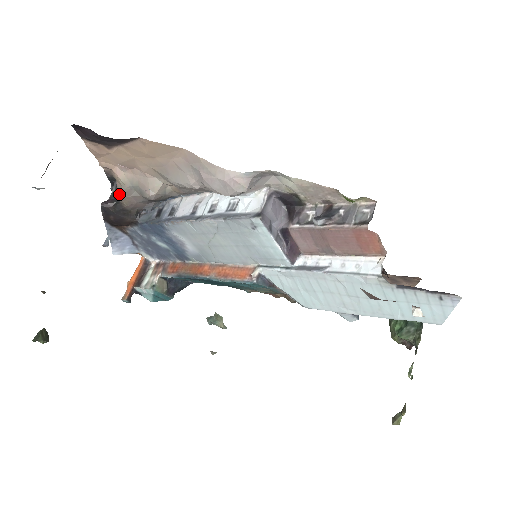
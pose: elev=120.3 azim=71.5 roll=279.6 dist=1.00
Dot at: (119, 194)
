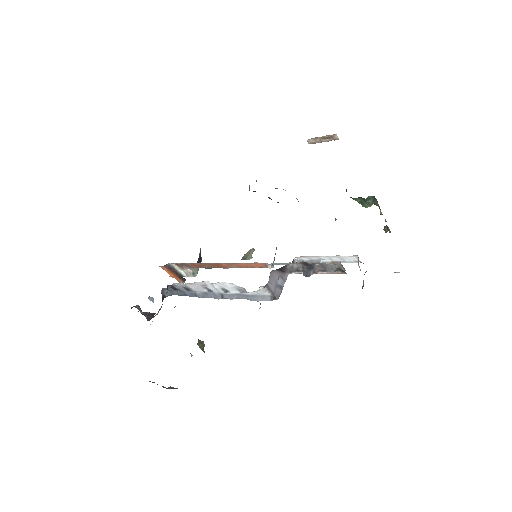
Dot at: occluded
